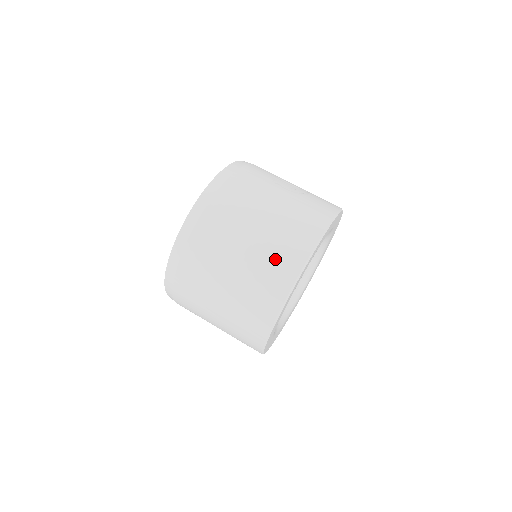
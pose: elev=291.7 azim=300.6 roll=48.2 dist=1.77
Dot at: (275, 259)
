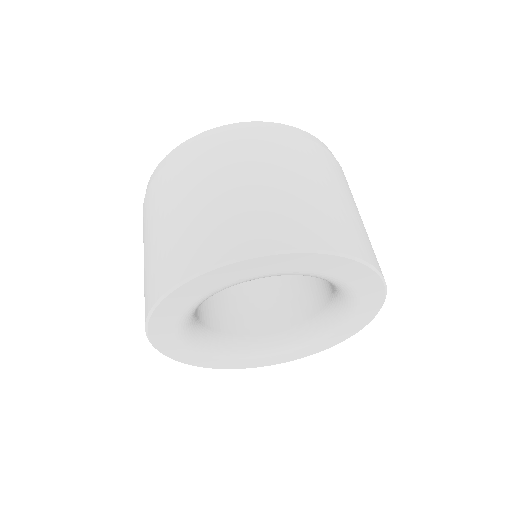
Dot at: (307, 216)
